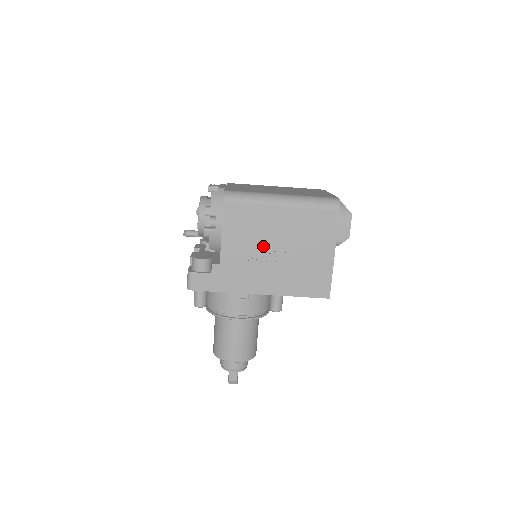
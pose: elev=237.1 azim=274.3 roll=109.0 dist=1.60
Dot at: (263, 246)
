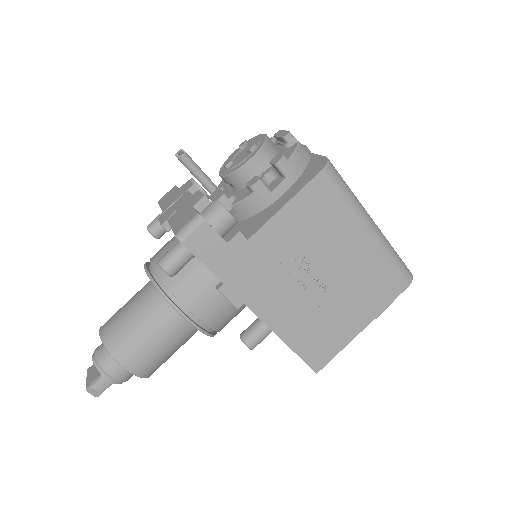
Dot at: (311, 261)
